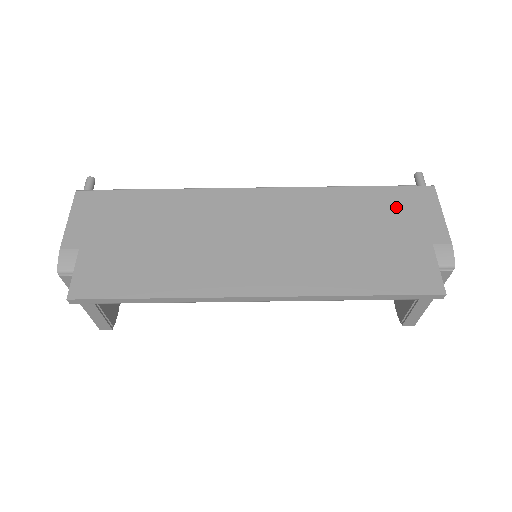
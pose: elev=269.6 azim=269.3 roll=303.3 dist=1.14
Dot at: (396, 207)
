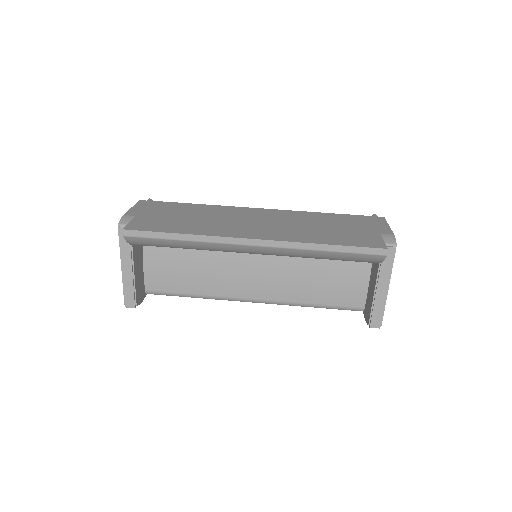
Dot at: (356, 221)
